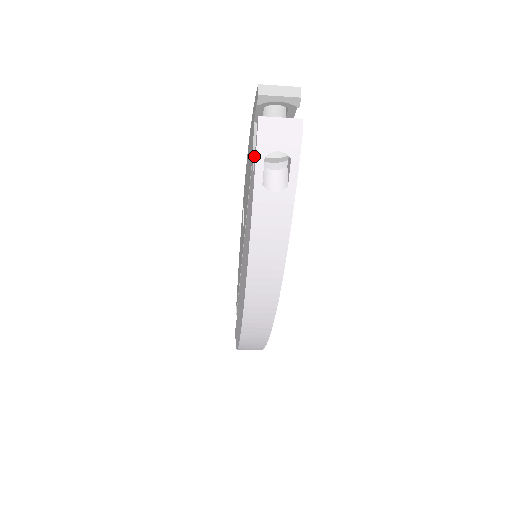
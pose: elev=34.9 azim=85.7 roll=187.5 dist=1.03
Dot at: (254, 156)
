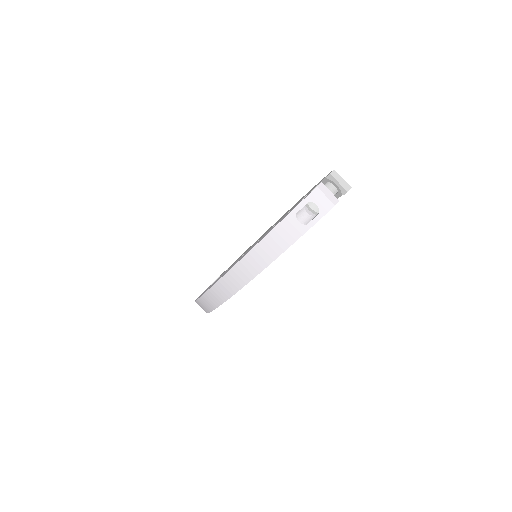
Dot at: occluded
